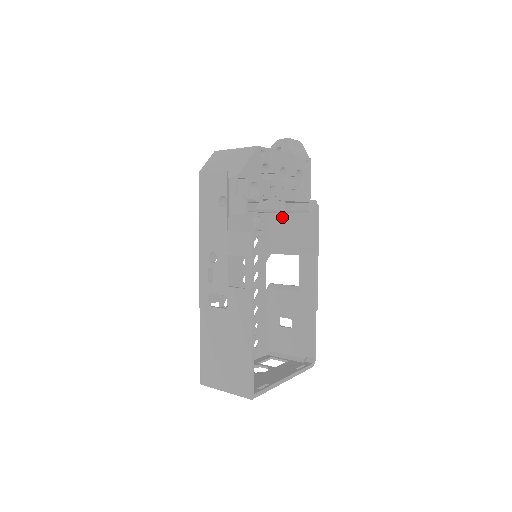
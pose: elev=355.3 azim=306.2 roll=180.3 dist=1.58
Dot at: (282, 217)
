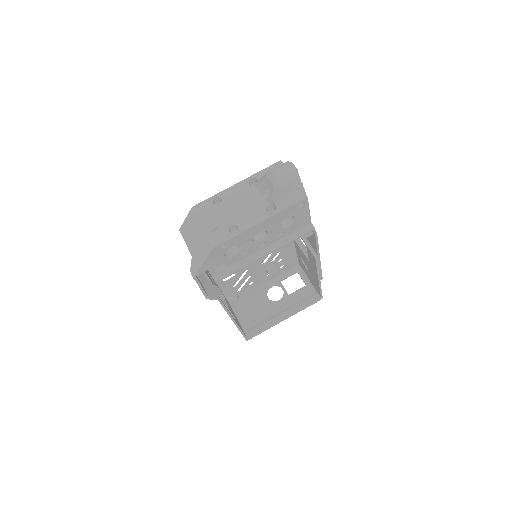
Dot at: occluded
